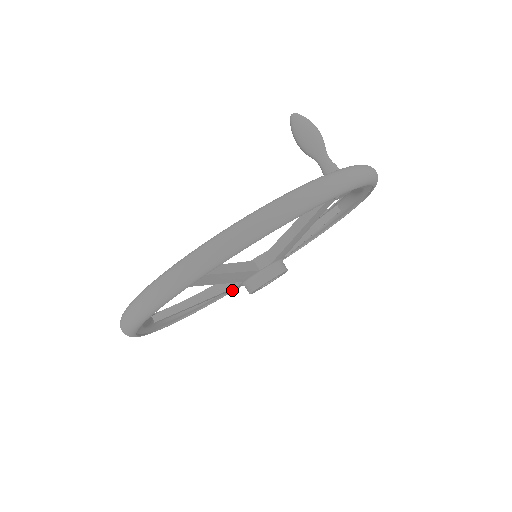
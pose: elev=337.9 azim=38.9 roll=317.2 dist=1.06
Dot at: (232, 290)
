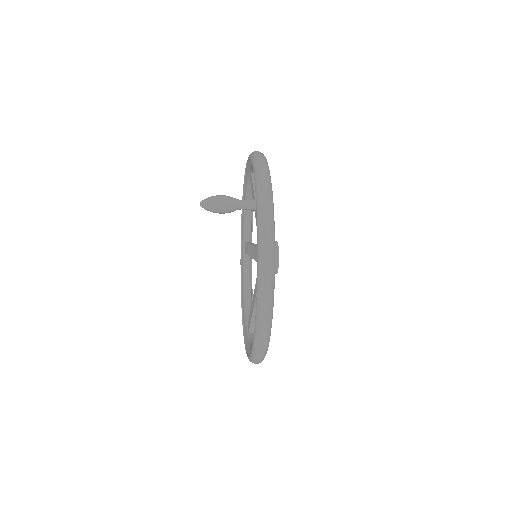
Dot at: (251, 260)
